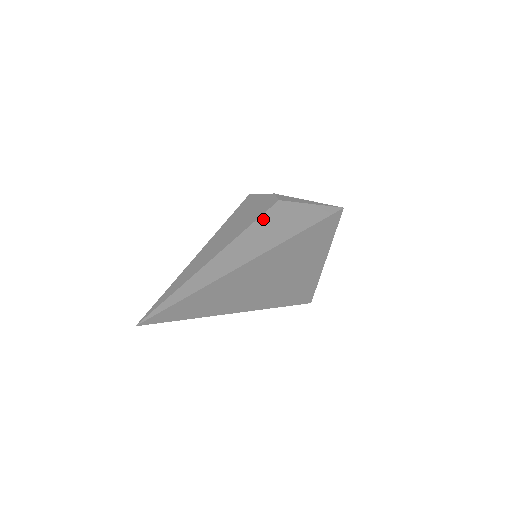
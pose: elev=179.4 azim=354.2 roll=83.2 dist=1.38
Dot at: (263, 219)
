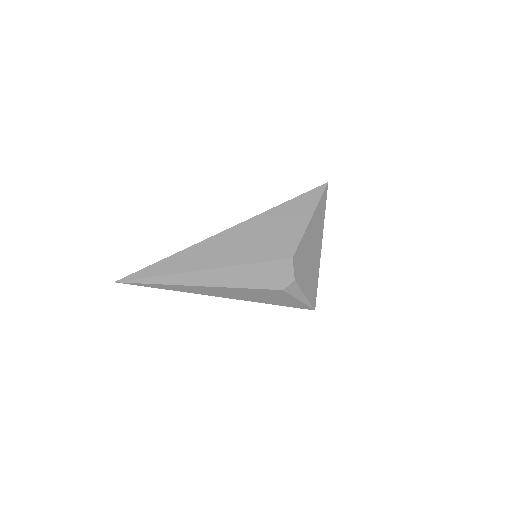
Dot at: (254, 290)
